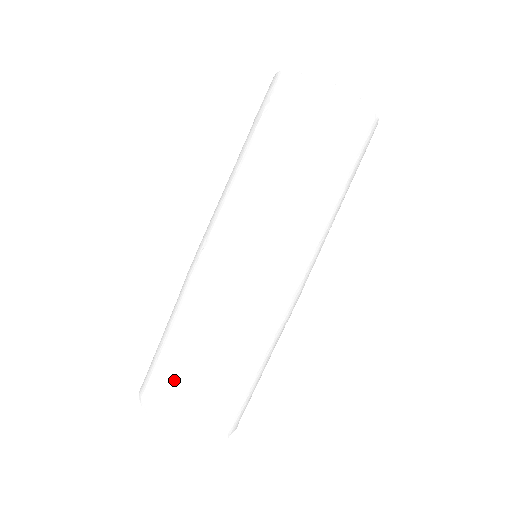
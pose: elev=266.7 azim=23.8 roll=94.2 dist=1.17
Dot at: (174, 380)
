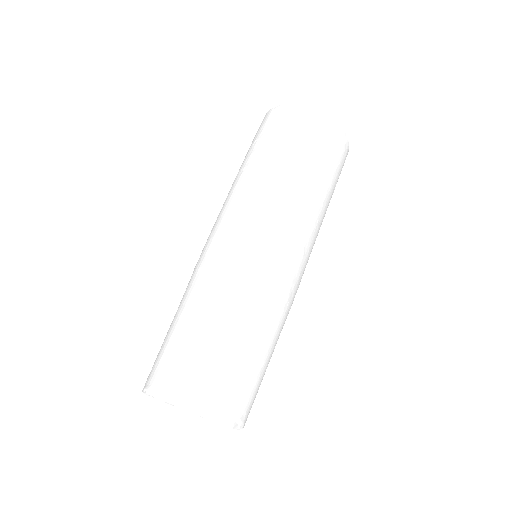
Dot at: (221, 371)
